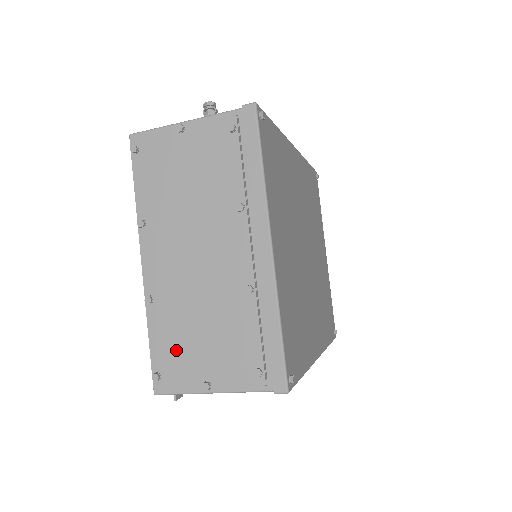
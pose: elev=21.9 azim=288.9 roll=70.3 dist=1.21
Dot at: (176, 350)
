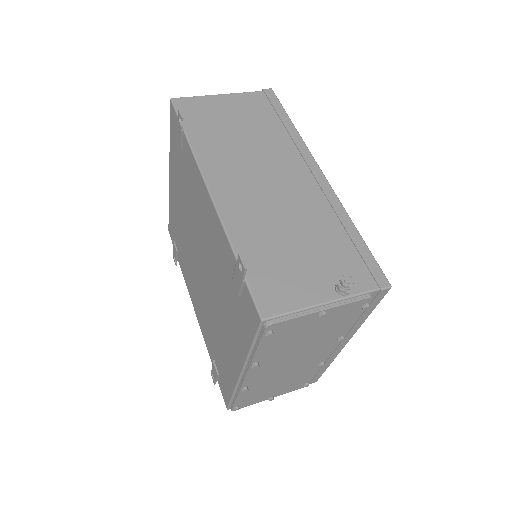
Dot at: (256, 396)
